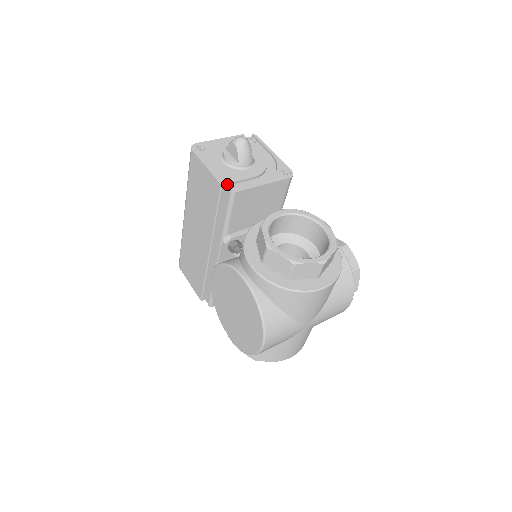
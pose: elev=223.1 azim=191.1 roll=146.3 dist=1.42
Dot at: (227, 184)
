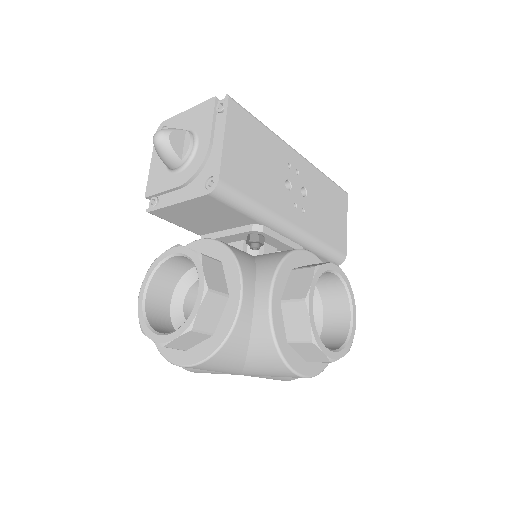
Dot at: (151, 196)
